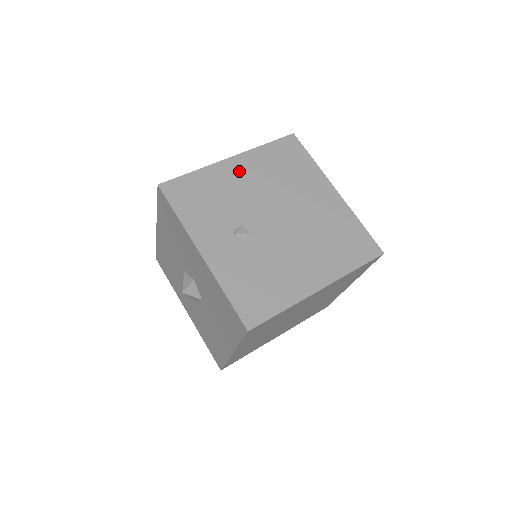
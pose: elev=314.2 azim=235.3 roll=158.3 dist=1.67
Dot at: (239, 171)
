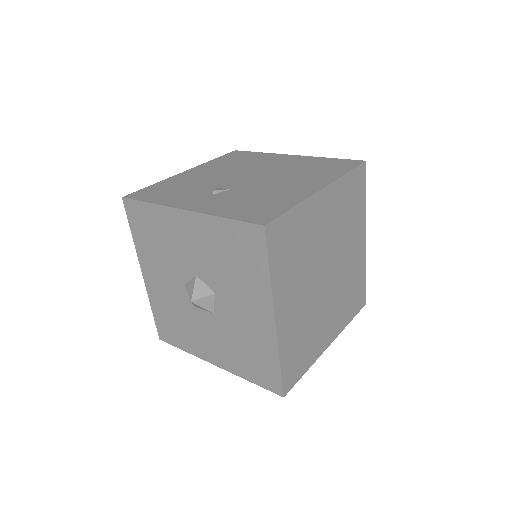
Dot at: (197, 173)
